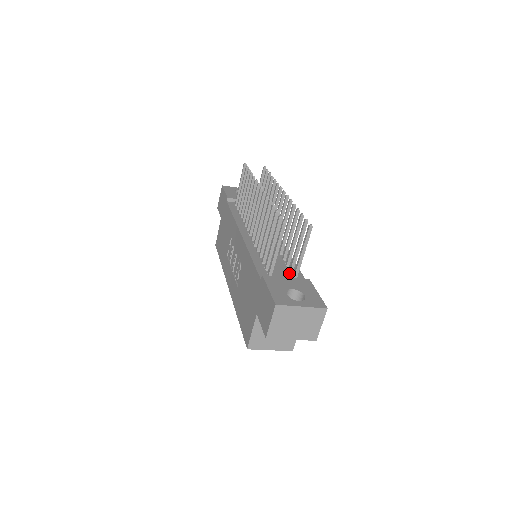
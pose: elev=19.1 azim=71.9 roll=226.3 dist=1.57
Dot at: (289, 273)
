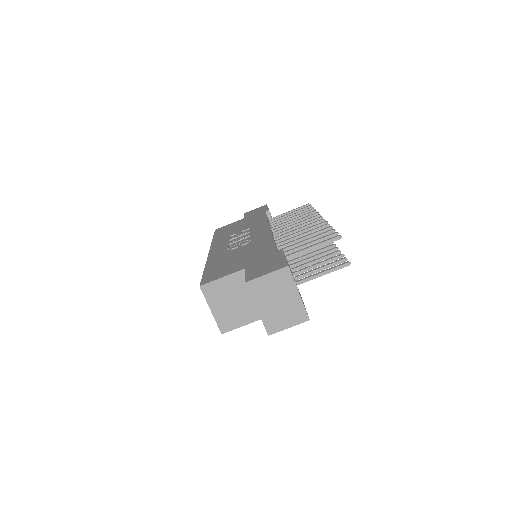
Dot at: occluded
